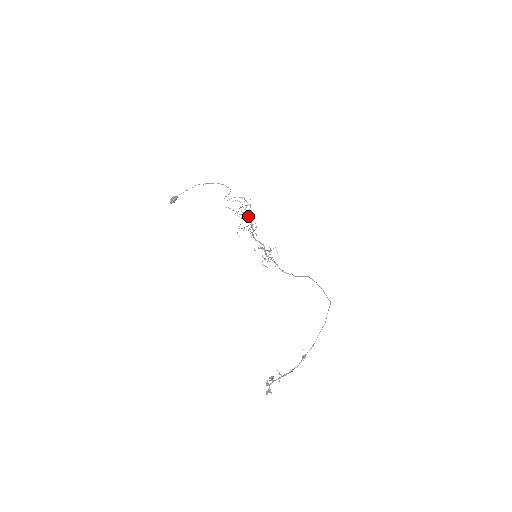
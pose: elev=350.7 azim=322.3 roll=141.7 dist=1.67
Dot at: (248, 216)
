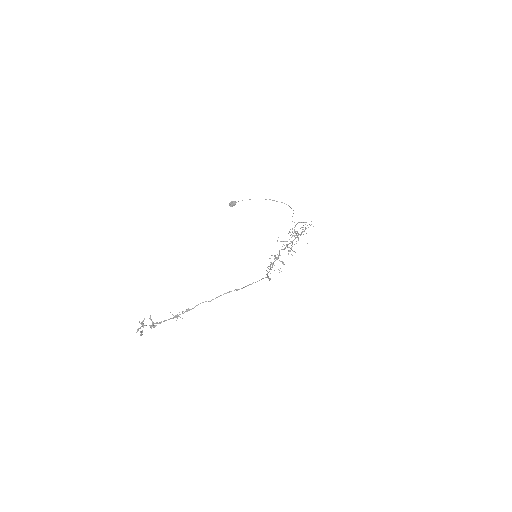
Dot at: (297, 236)
